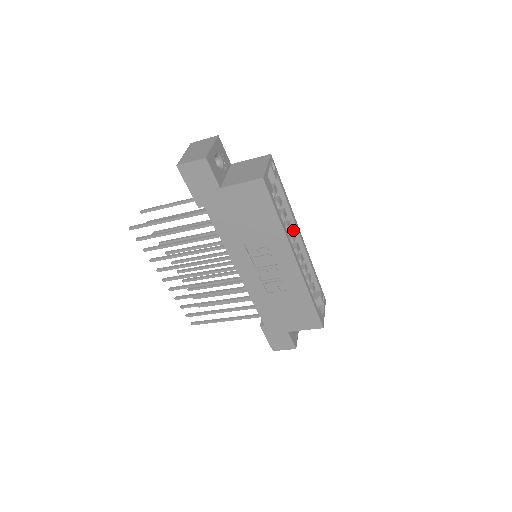
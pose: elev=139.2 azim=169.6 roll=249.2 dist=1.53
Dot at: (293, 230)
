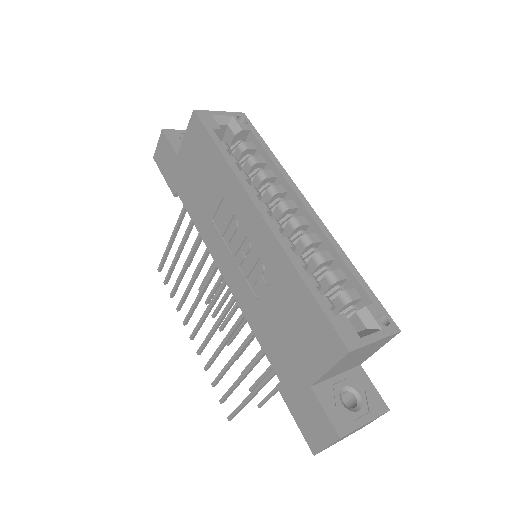
Dot at: (292, 198)
